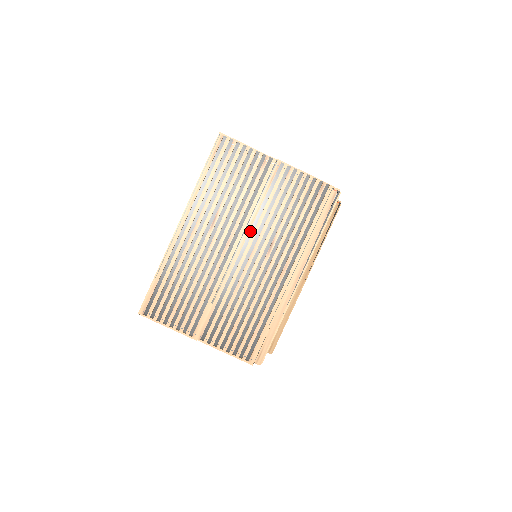
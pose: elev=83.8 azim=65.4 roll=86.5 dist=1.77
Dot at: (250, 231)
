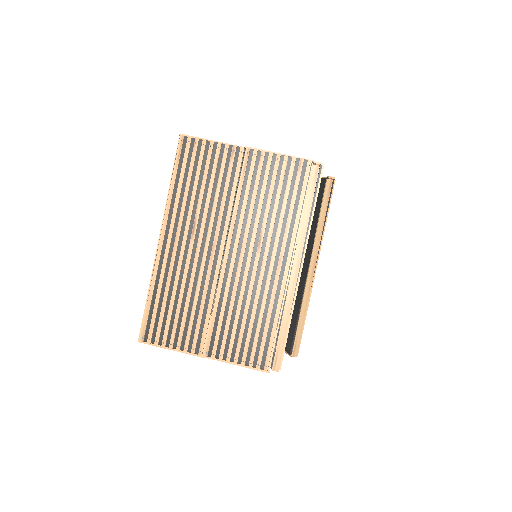
Dot at: (234, 229)
